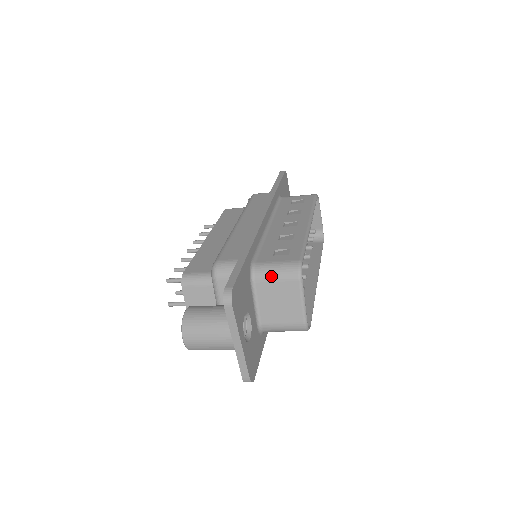
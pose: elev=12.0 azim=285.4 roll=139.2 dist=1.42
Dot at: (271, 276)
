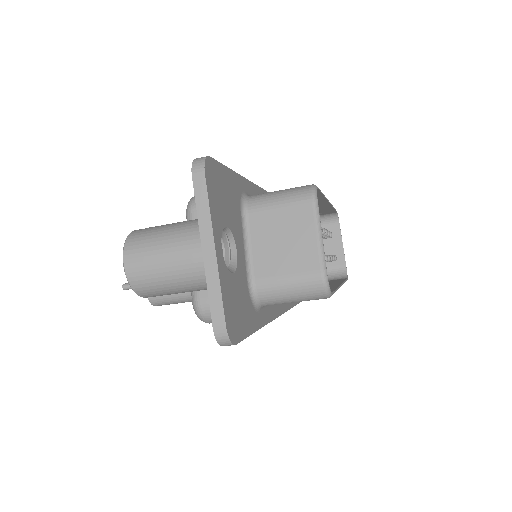
Dot at: (271, 201)
